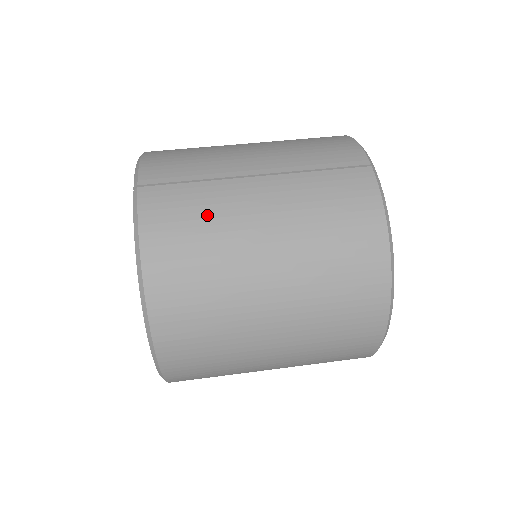
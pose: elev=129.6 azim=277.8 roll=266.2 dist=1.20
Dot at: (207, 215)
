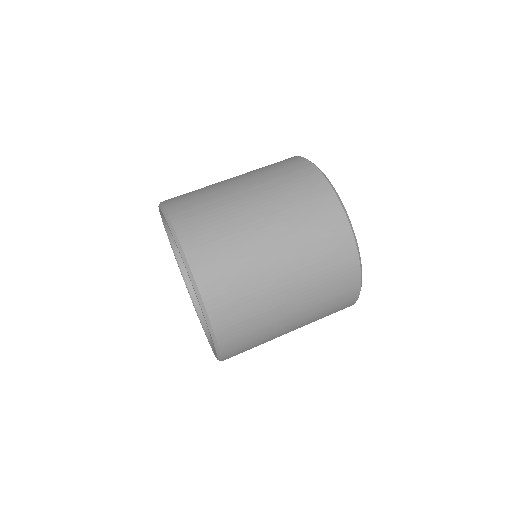
Dot at: (221, 221)
